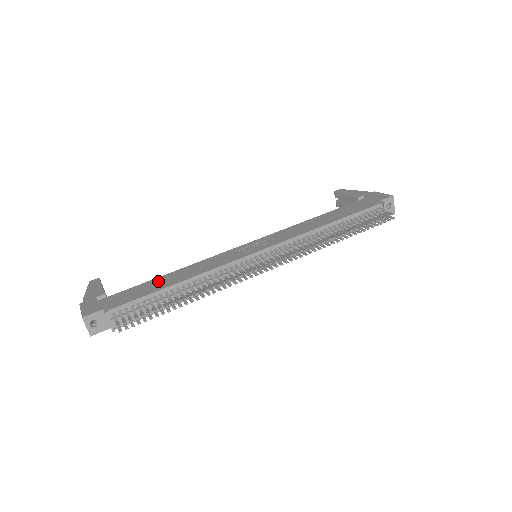
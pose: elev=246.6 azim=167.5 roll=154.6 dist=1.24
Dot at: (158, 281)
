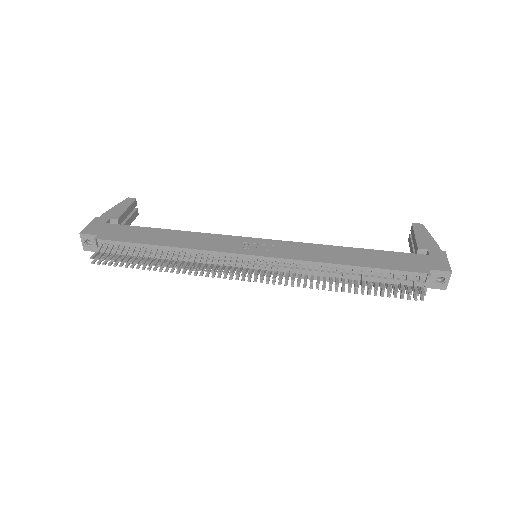
Dot at: (156, 233)
